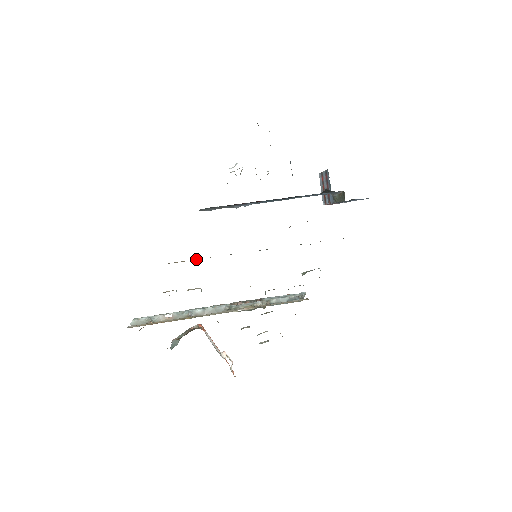
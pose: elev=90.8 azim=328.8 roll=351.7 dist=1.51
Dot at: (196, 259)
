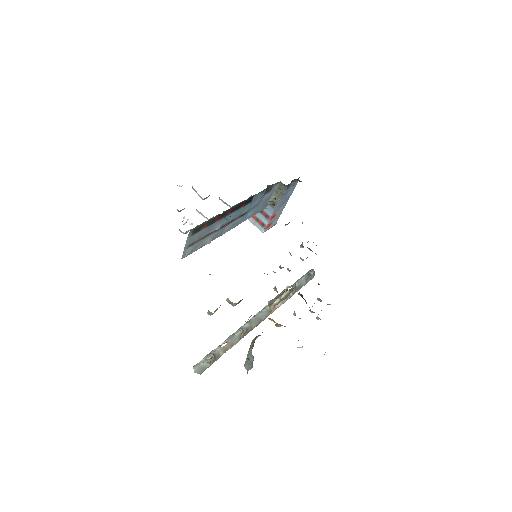
Dot at: occluded
